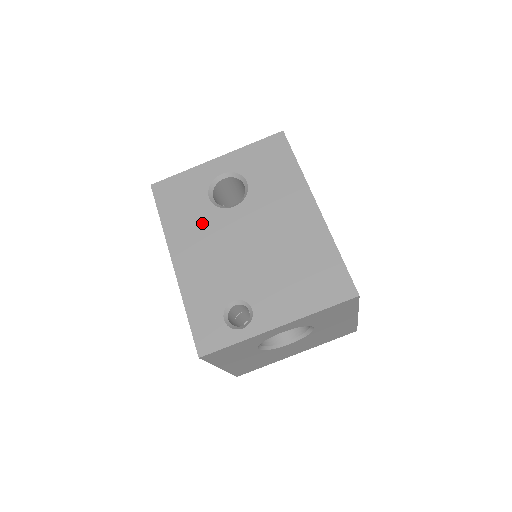
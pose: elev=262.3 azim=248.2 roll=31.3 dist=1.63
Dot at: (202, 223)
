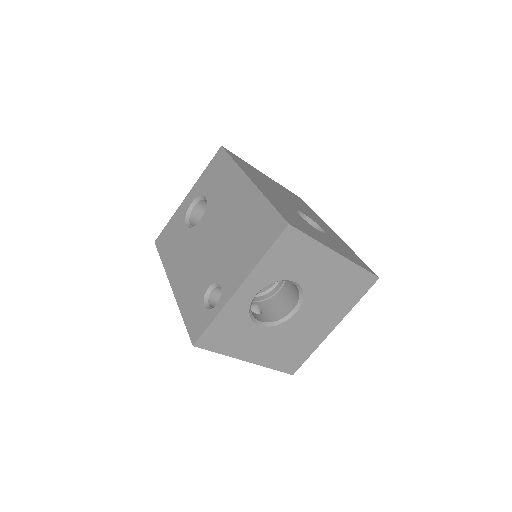
Dot at: (184, 246)
